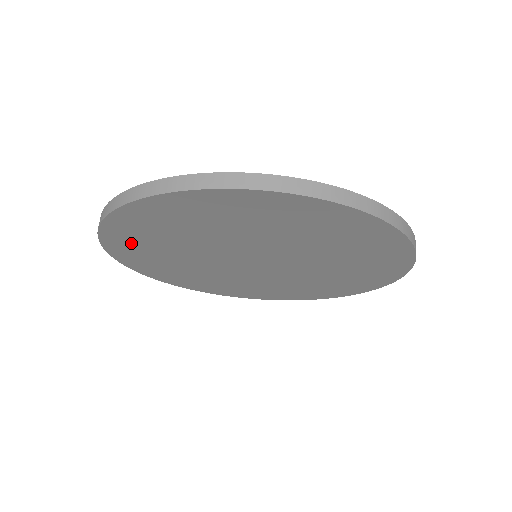
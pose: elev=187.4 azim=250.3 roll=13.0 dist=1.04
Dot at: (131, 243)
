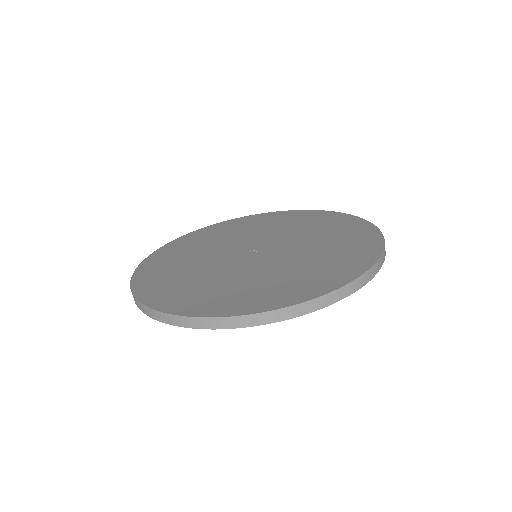
Dot at: occluded
